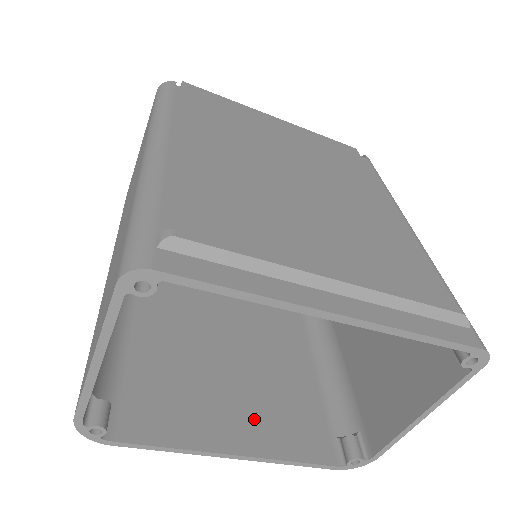
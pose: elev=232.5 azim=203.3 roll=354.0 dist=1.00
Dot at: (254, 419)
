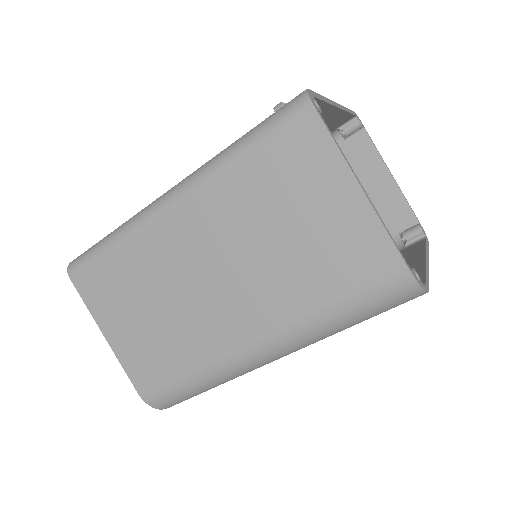
Dot at: occluded
